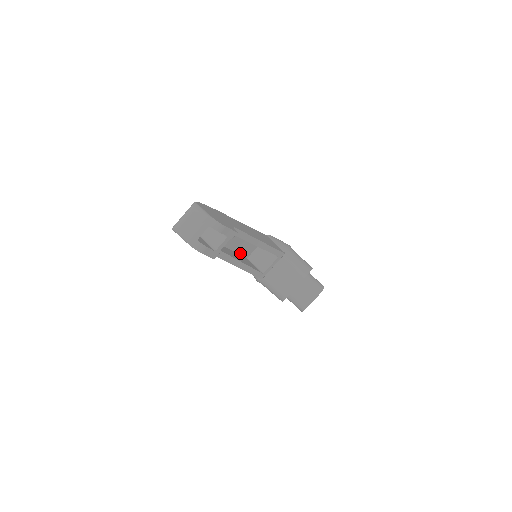
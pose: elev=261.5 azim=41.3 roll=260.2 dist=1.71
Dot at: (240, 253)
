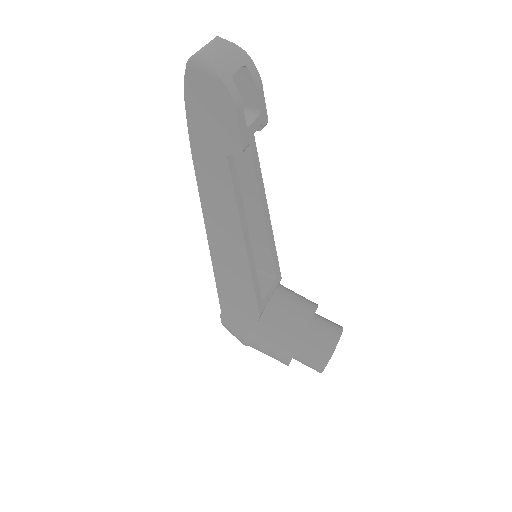
Dot at: occluded
